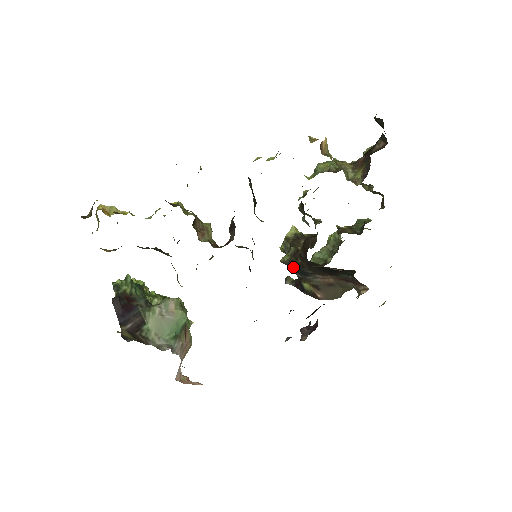
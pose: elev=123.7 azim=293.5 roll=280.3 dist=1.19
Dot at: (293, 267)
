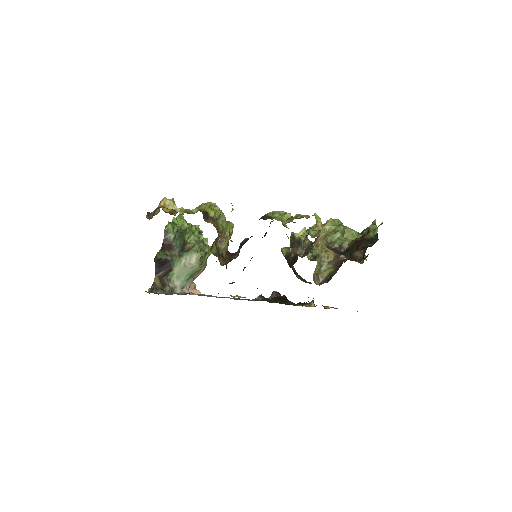
Dot at: occluded
